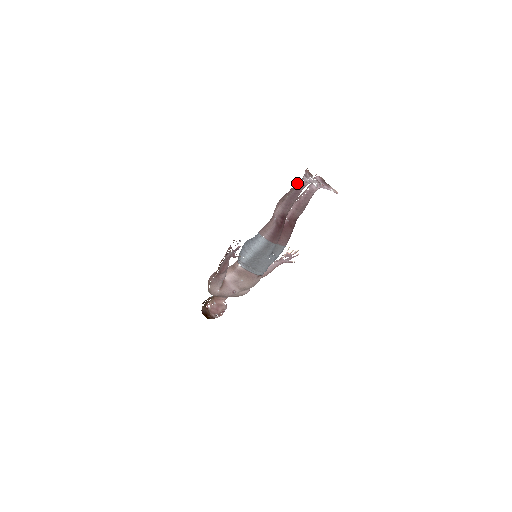
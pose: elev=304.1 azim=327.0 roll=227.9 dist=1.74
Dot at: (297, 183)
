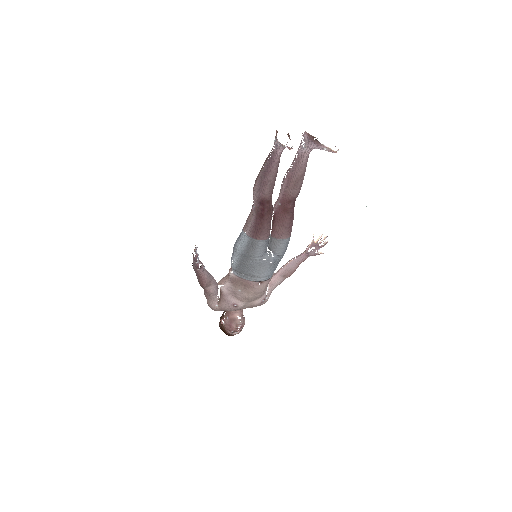
Dot at: occluded
